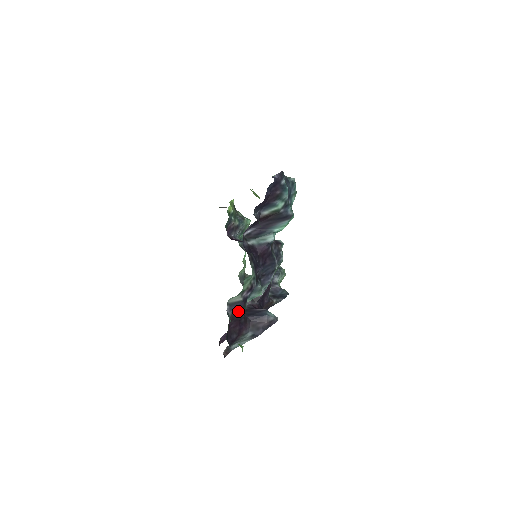
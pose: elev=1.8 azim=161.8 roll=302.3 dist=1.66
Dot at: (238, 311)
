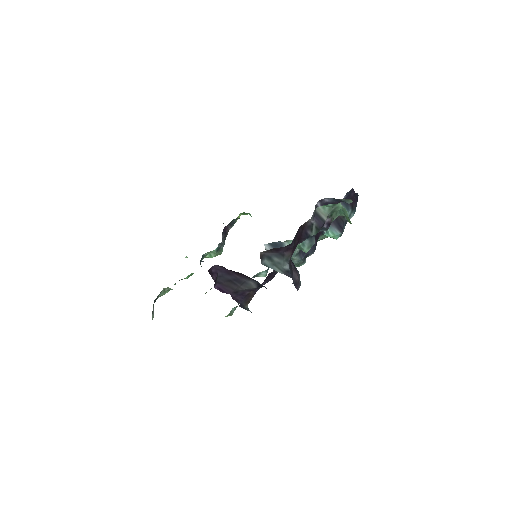
Dot at: (310, 228)
